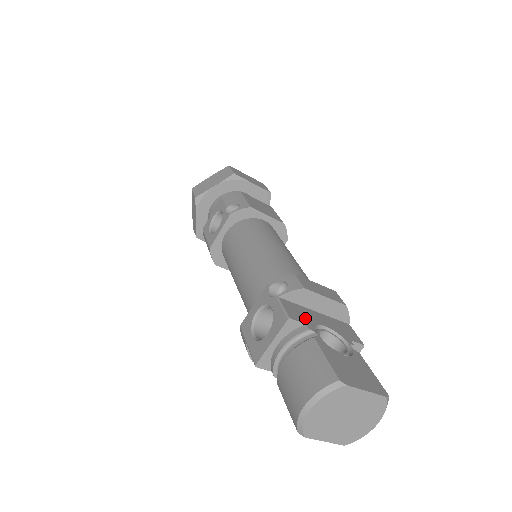
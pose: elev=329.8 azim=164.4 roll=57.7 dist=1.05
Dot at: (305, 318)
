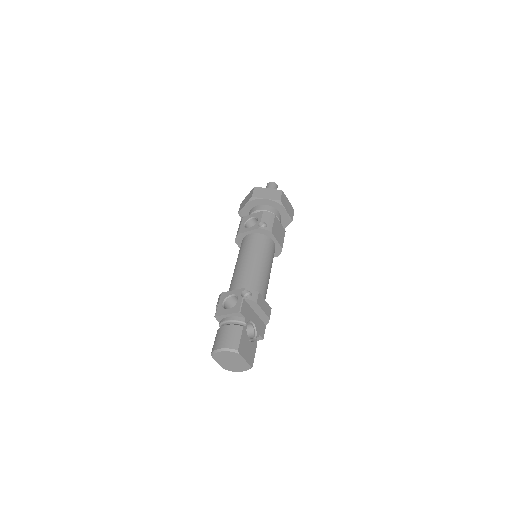
Dot at: (247, 315)
